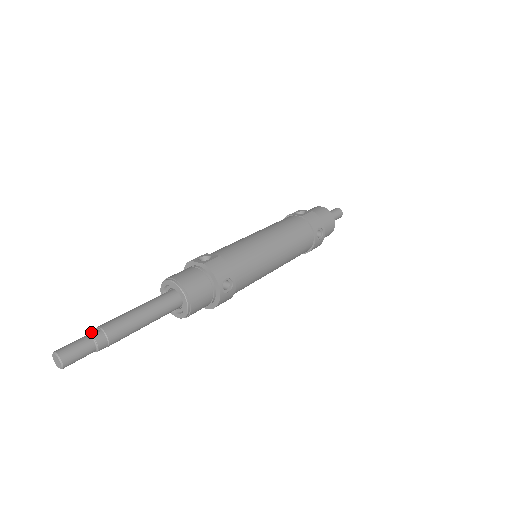
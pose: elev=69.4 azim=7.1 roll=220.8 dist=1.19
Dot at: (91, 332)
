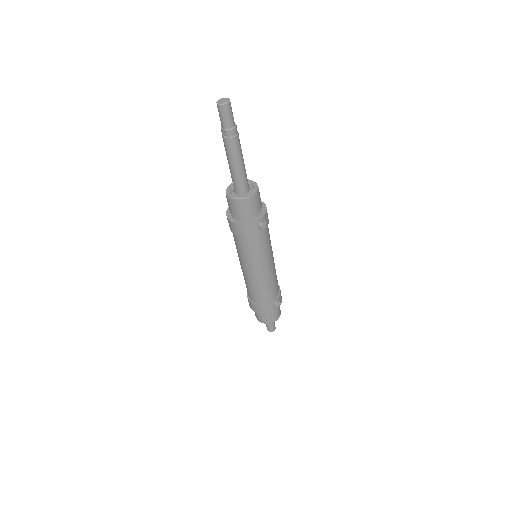
Dot at: occluded
